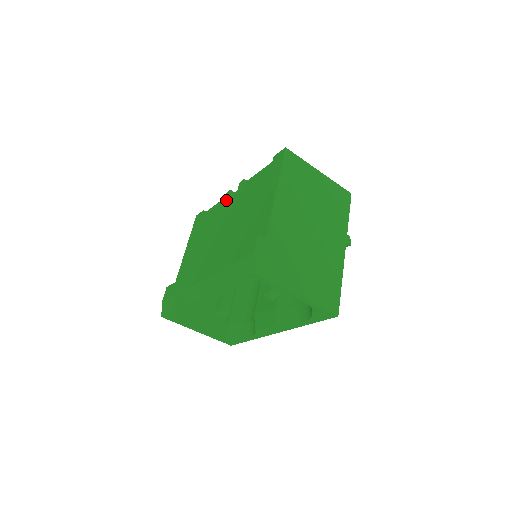
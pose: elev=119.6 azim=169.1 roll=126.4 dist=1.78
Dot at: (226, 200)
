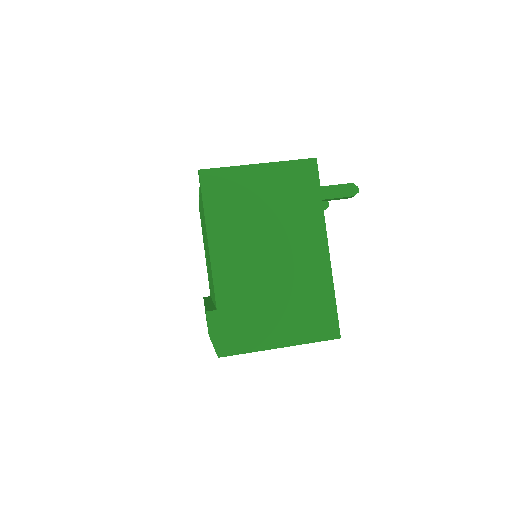
Dot at: (200, 208)
